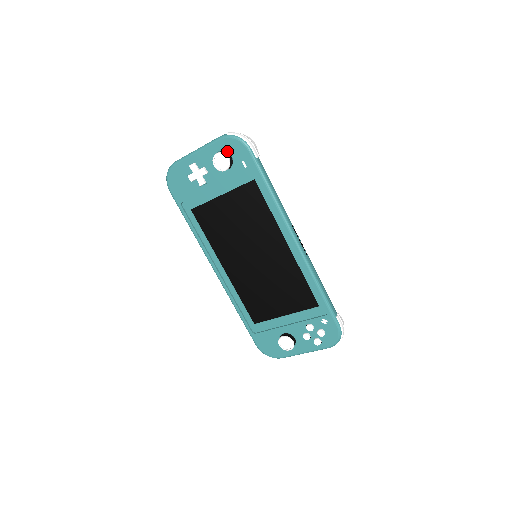
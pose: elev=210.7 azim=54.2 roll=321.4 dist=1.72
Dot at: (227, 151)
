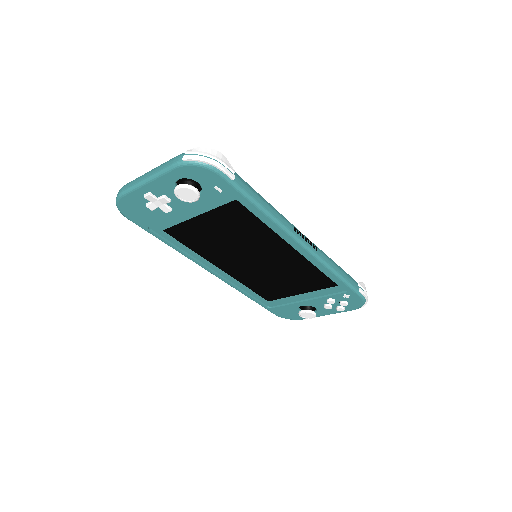
Dot at: (190, 178)
